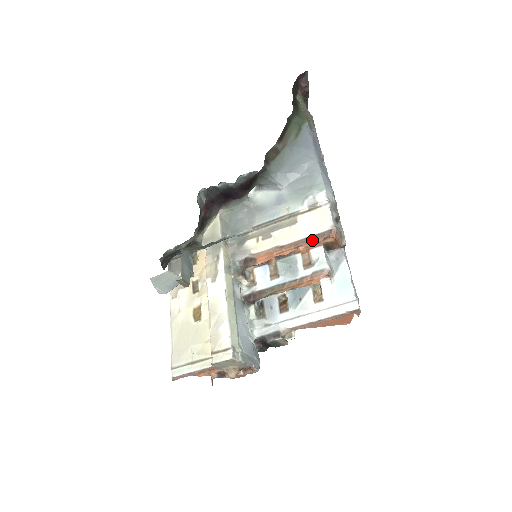
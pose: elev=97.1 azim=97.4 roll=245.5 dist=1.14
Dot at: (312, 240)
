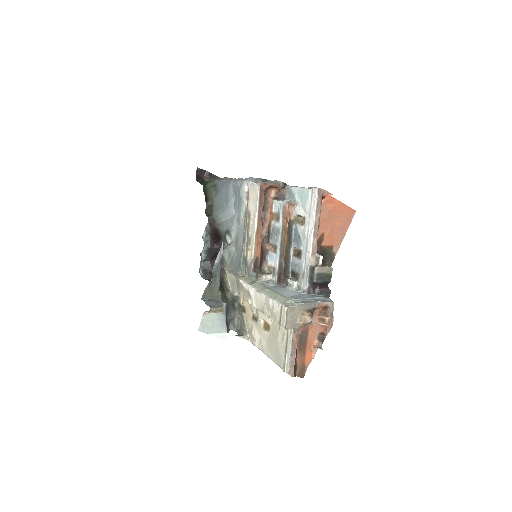
Dot at: (262, 205)
